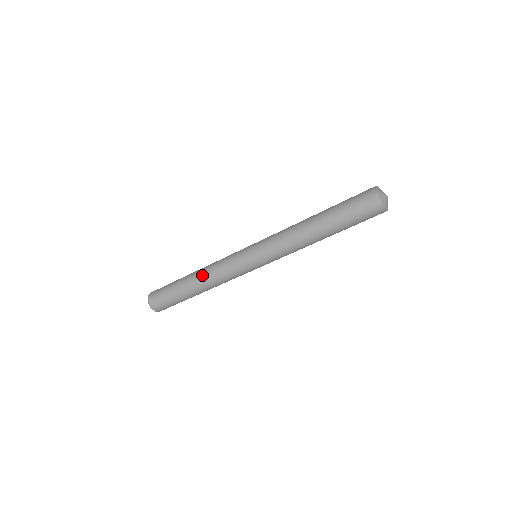
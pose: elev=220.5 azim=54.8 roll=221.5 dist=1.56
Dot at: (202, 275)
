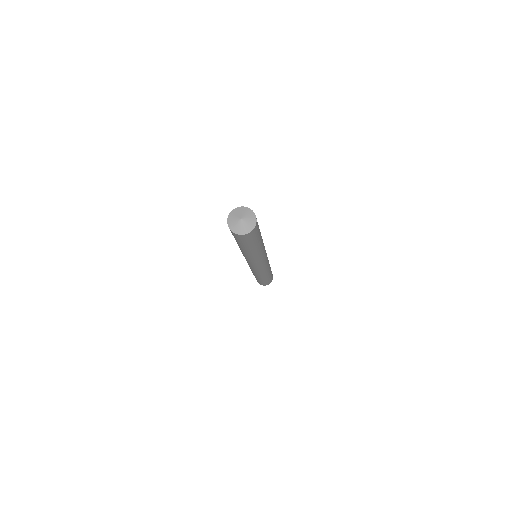
Dot at: occluded
